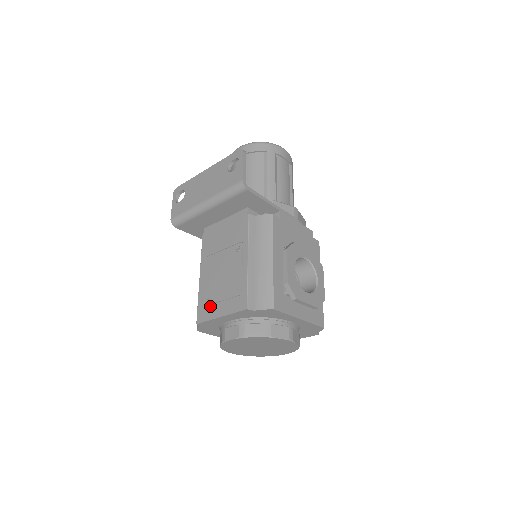
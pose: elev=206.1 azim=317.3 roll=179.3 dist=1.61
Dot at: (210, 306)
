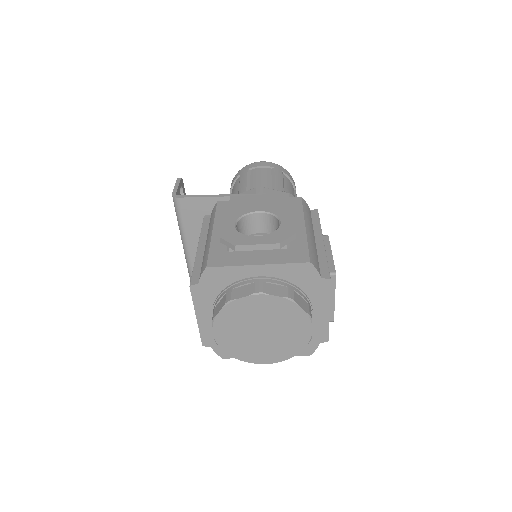
Dot at: occluded
